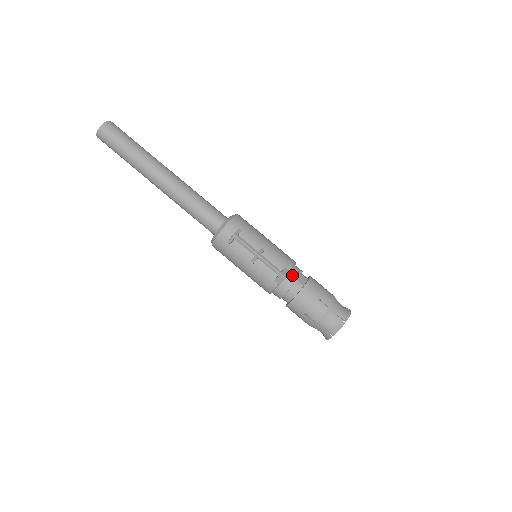
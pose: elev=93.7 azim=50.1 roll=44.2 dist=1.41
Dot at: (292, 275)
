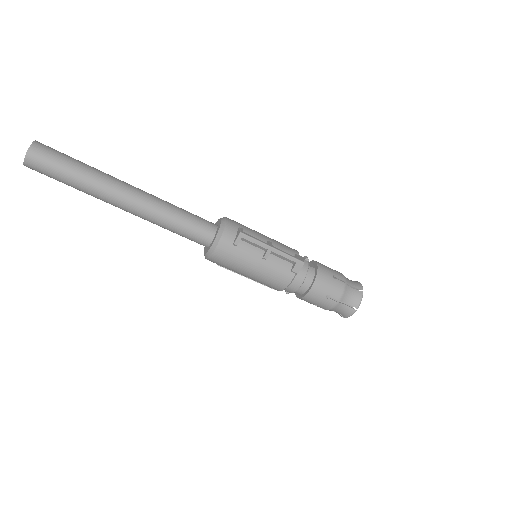
Dot at: occluded
